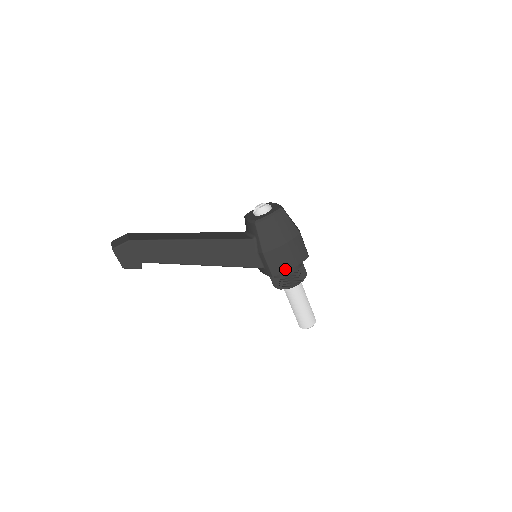
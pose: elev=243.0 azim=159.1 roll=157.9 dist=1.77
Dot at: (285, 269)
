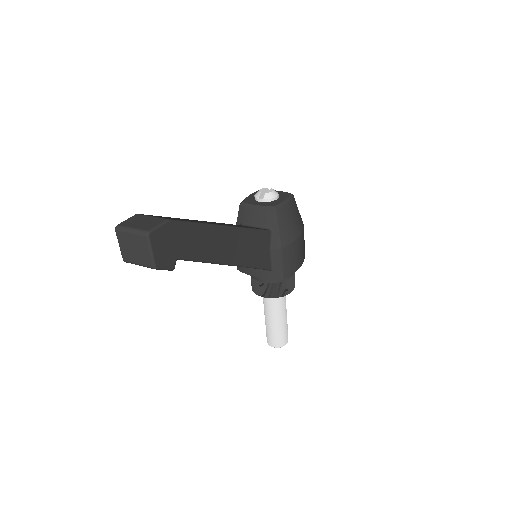
Dot at: (295, 269)
